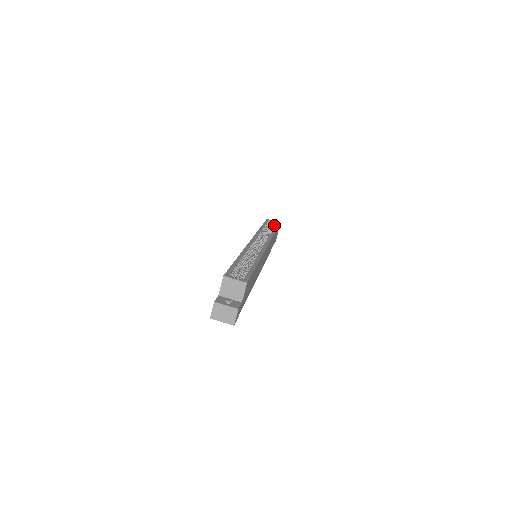
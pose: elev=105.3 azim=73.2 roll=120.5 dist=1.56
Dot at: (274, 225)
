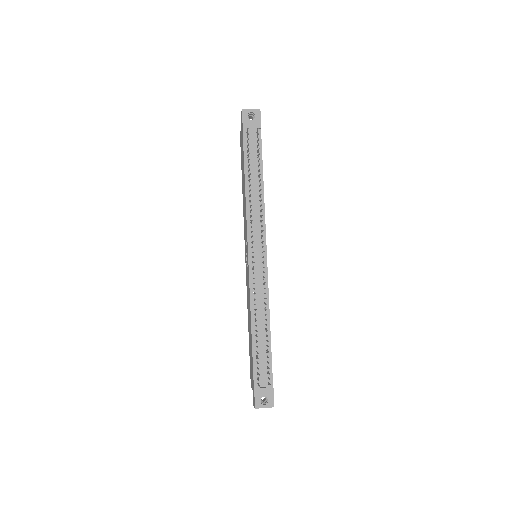
Dot at: occluded
